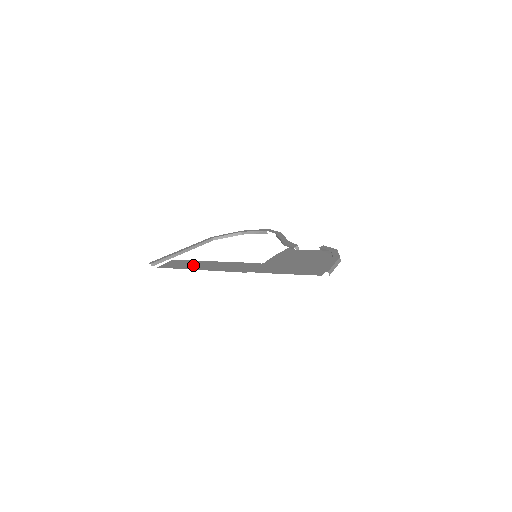
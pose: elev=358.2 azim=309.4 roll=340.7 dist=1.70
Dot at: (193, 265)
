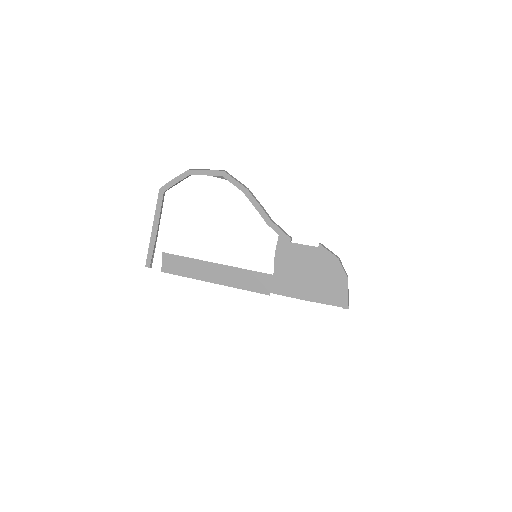
Dot at: (200, 272)
